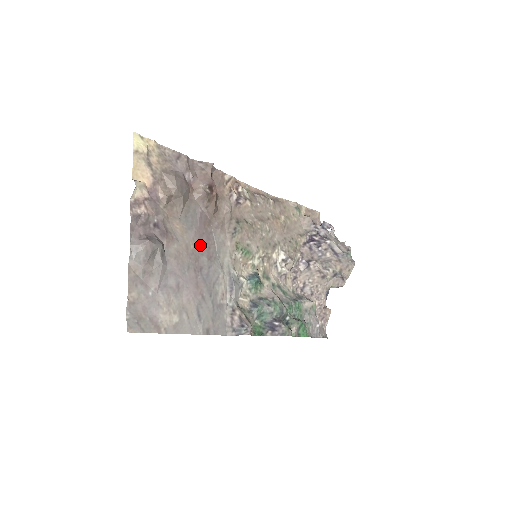
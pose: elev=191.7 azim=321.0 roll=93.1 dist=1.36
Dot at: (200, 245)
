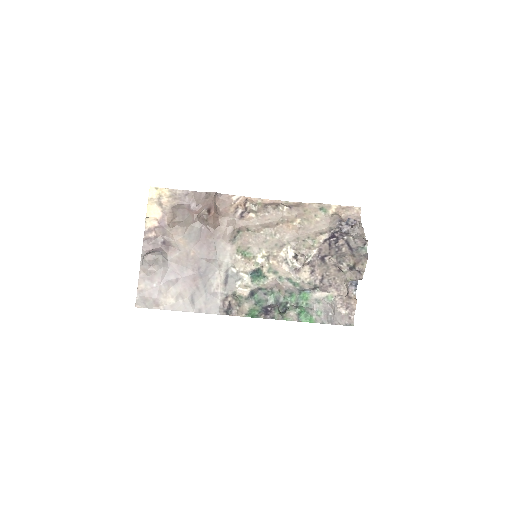
Dot at: (200, 252)
